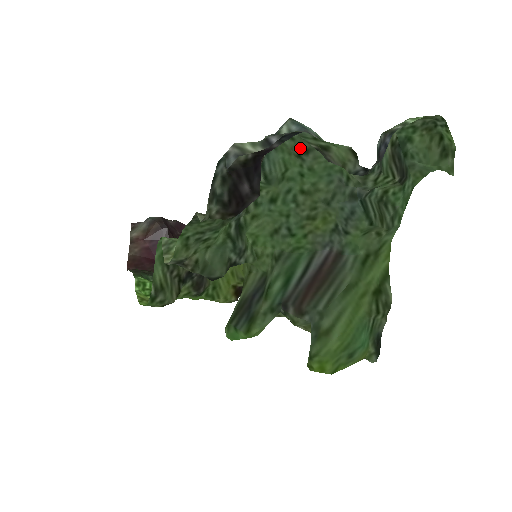
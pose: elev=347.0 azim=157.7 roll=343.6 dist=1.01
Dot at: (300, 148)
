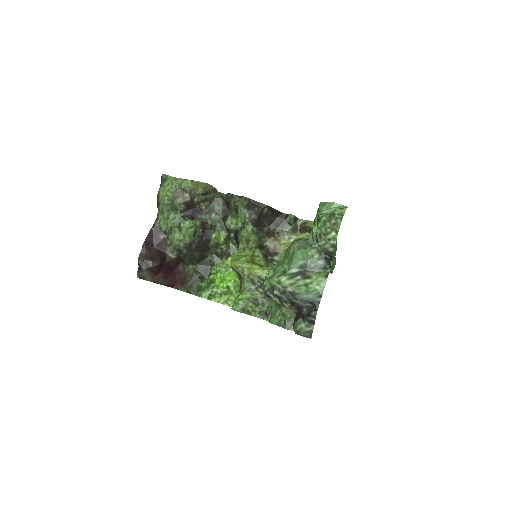
Dot at: (285, 274)
